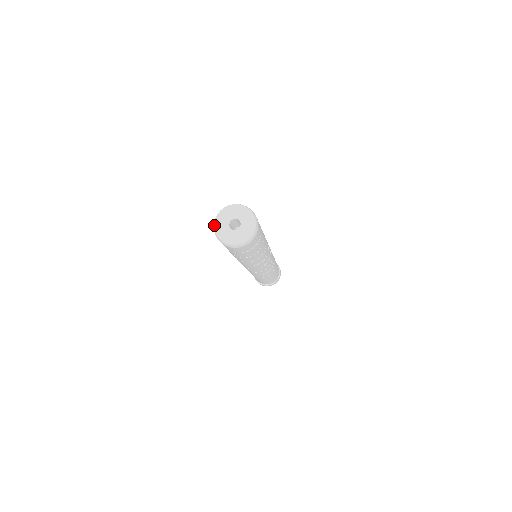
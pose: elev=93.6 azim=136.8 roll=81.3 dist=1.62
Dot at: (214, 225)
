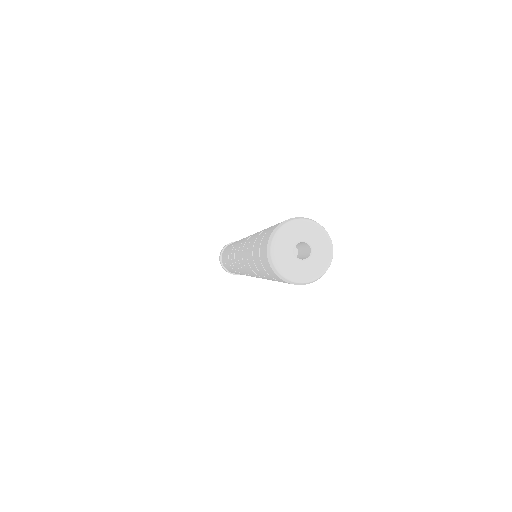
Dot at: (279, 272)
